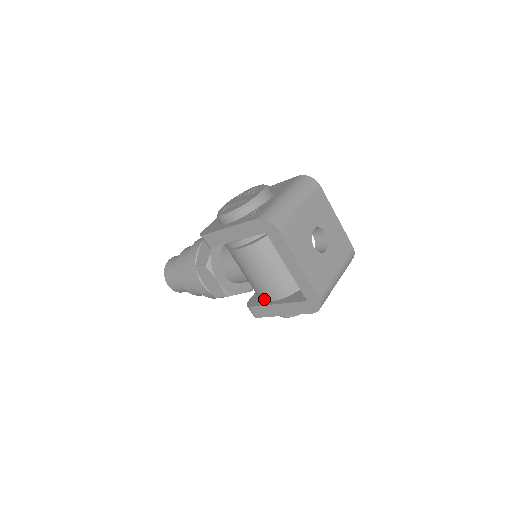
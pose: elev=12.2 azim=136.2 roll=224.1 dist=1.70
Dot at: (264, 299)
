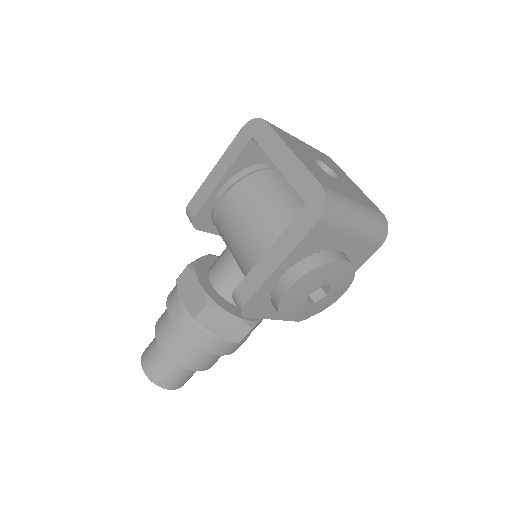
Dot at: (254, 263)
